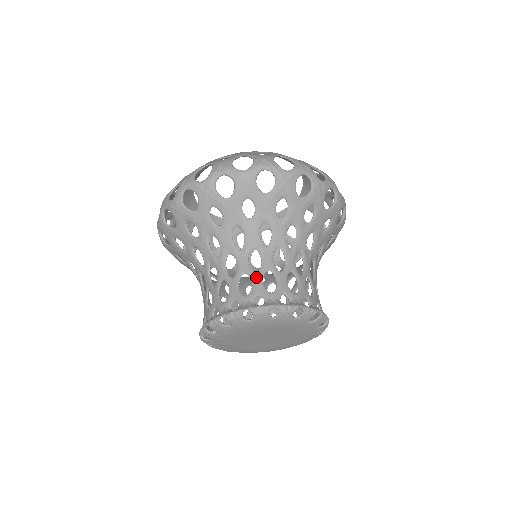
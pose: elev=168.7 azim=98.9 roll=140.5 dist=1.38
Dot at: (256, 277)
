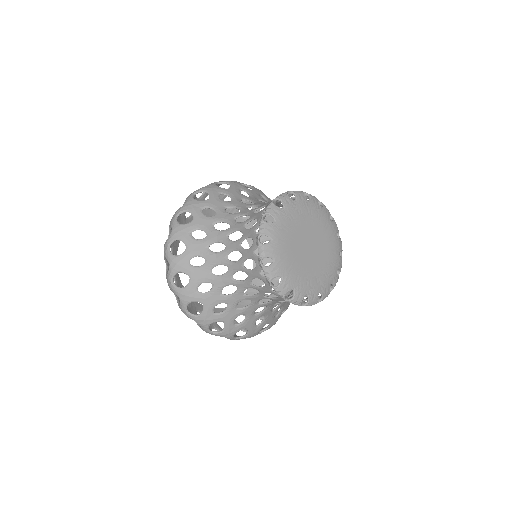
Dot at: occluded
